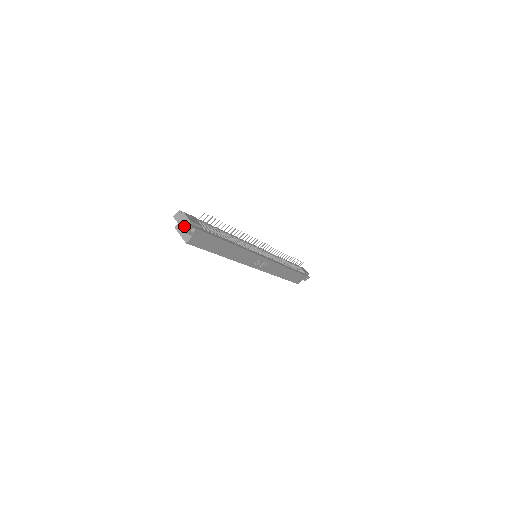
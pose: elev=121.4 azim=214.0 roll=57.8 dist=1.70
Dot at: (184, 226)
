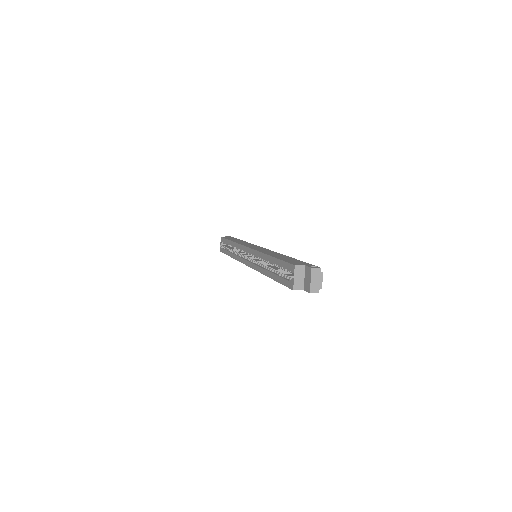
Dot at: (314, 287)
